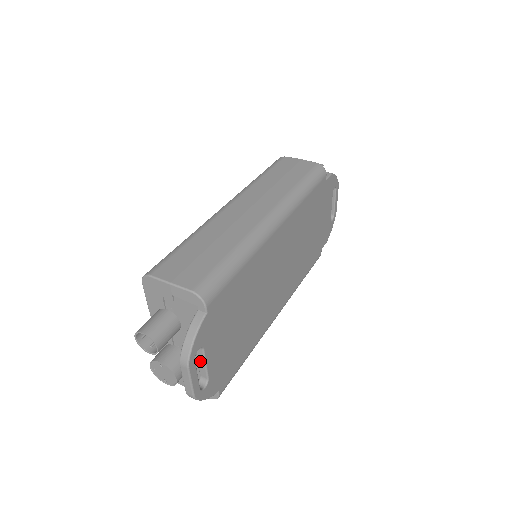
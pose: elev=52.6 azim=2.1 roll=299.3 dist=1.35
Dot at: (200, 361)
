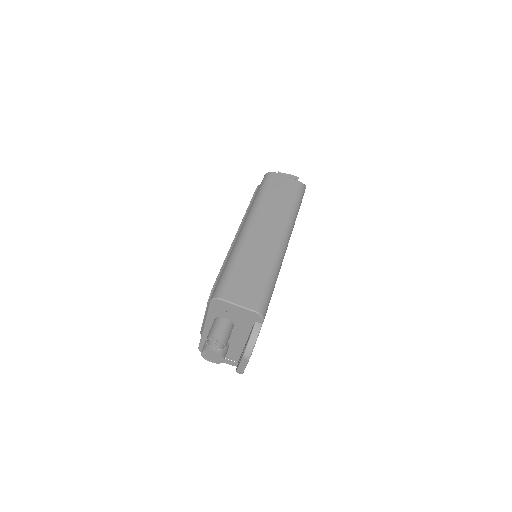
Dot at: occluded
